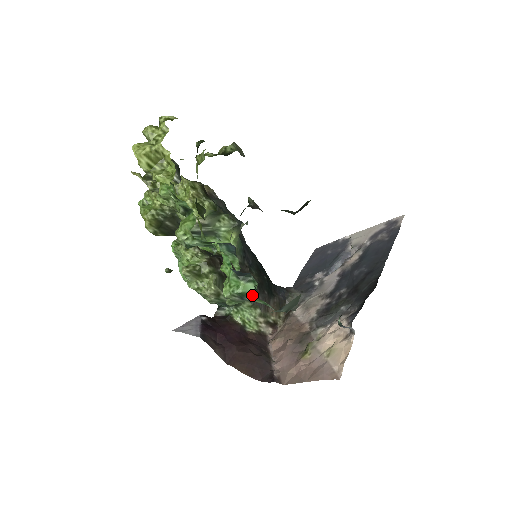
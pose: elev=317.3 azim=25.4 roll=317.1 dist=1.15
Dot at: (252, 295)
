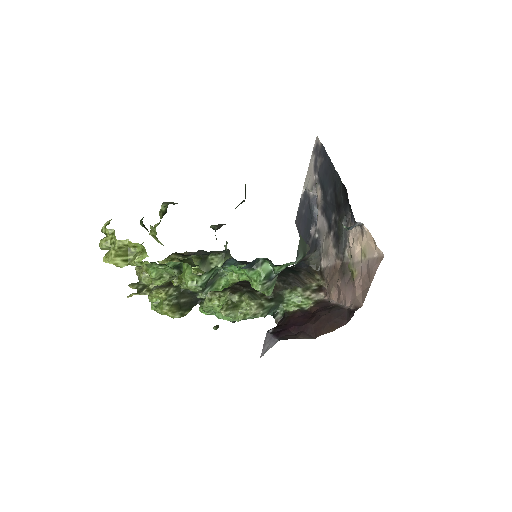
Dot at: (273, 270)
